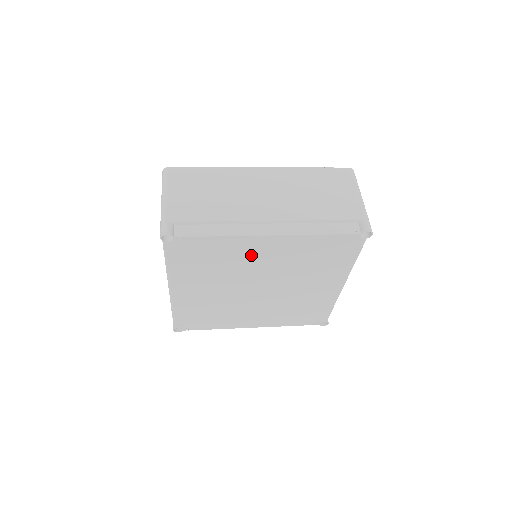
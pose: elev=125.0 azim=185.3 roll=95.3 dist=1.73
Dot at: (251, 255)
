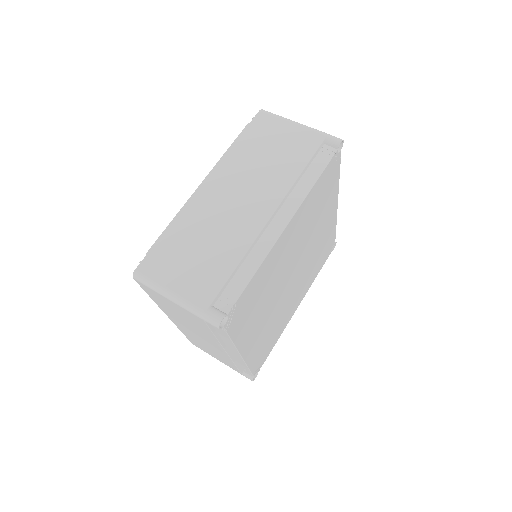
Dot at: (280, 257)
